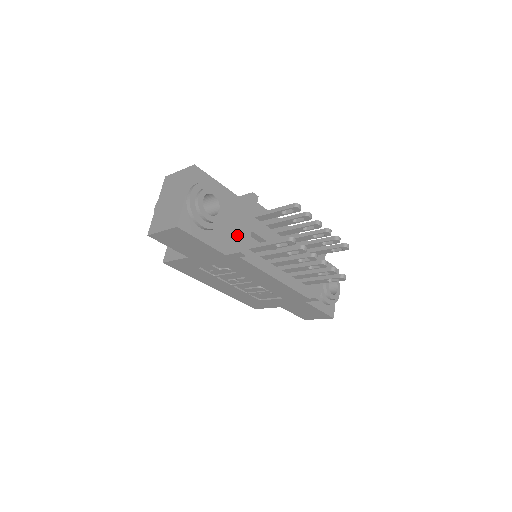
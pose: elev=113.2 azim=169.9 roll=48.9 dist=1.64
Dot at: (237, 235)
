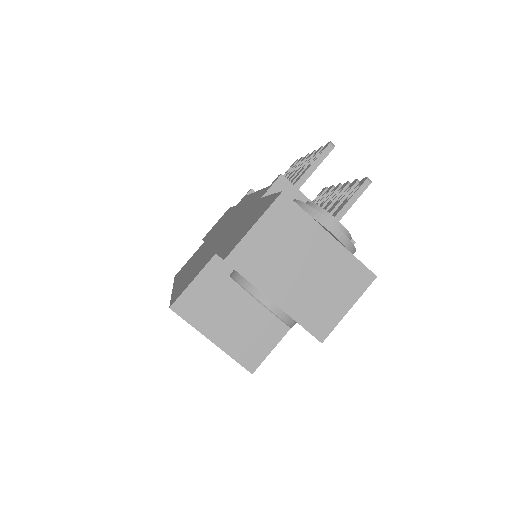
Dot at: occluded
